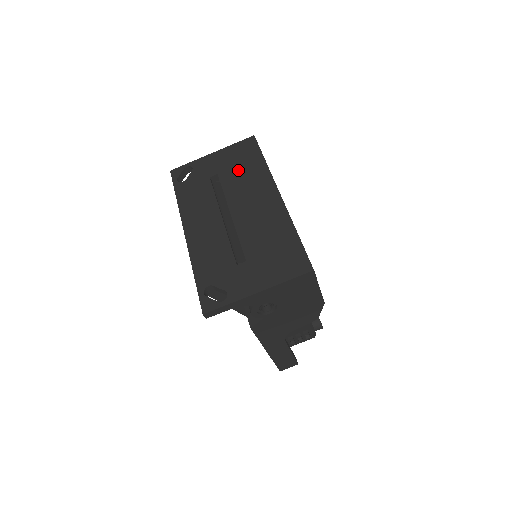
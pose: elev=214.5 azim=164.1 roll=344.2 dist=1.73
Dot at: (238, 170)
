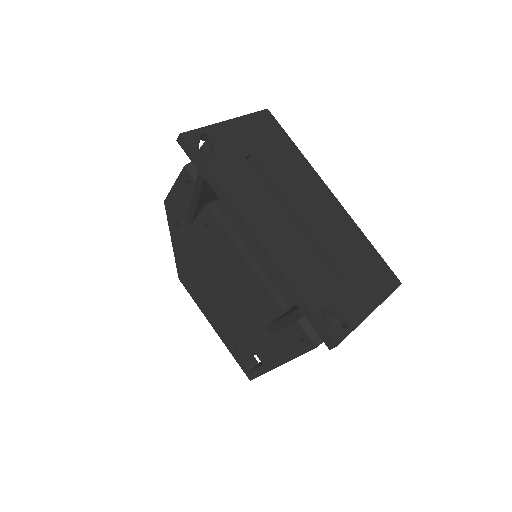
Dot at: (275, 154)
